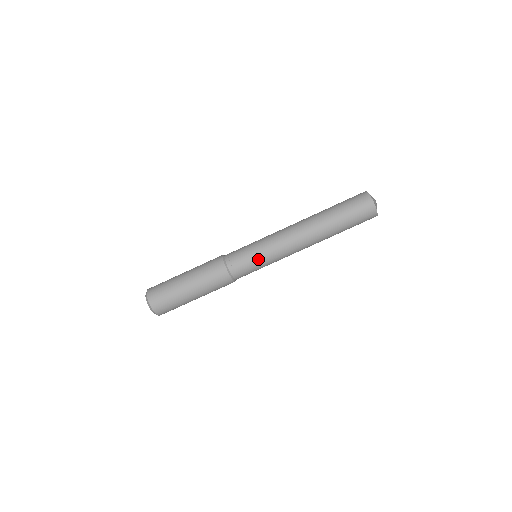
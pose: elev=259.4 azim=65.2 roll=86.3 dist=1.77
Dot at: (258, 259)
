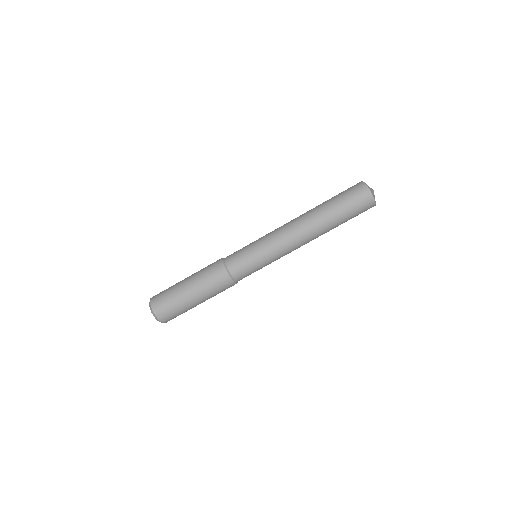
Dot at: (253, 250)
